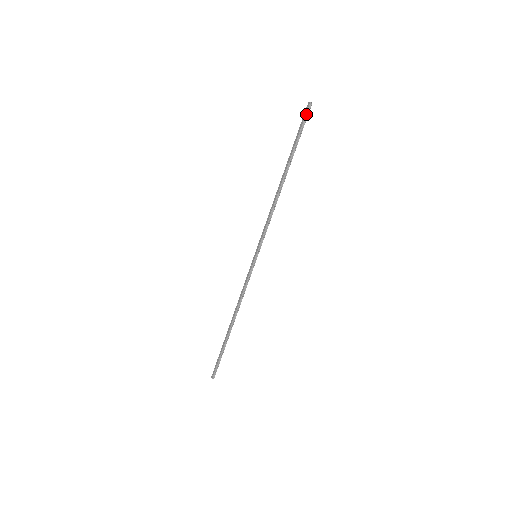
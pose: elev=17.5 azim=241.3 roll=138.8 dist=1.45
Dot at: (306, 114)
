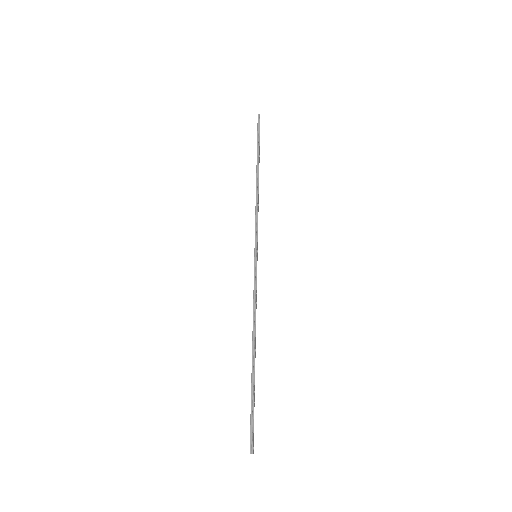
Dot at: (258, 123)
